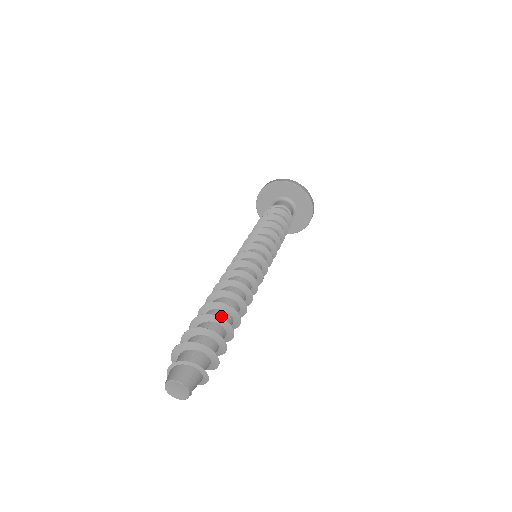
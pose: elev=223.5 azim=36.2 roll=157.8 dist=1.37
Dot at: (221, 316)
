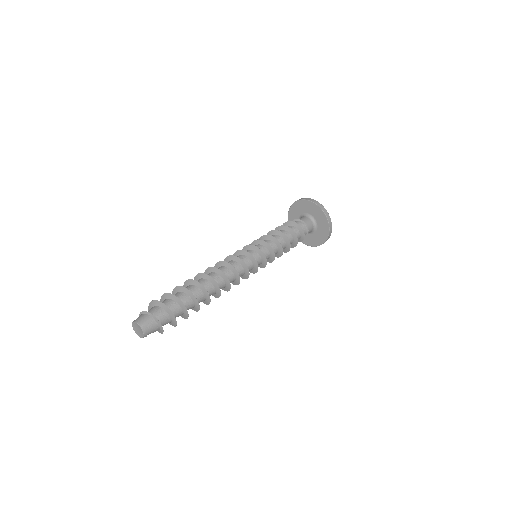
Dot at: (194, 291)
